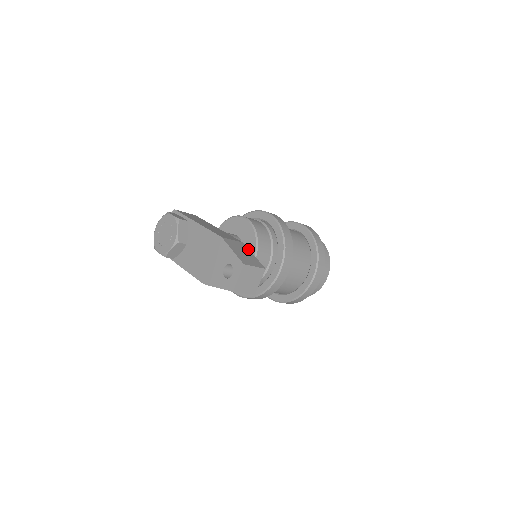
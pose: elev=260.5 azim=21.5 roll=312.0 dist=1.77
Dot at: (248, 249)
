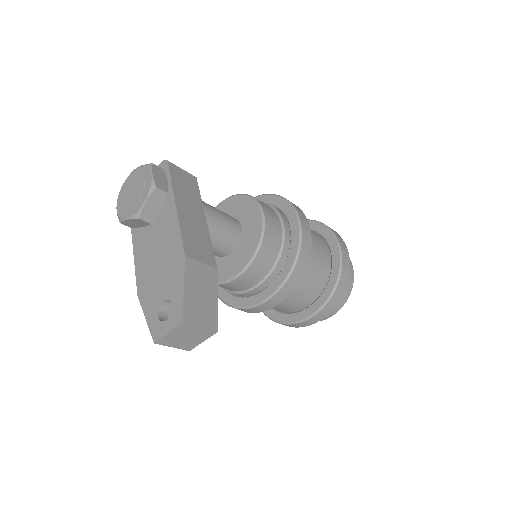
Dot at: (216, 285)
